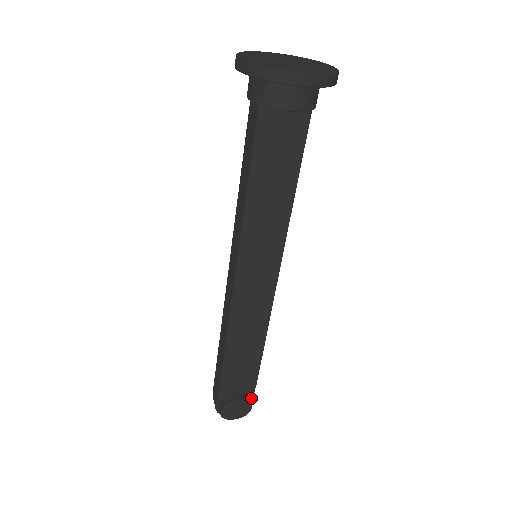
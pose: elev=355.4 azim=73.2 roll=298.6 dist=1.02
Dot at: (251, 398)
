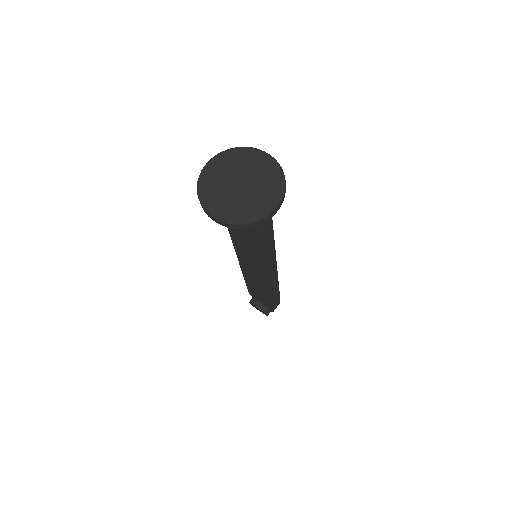
Dot at: (271, 310)
